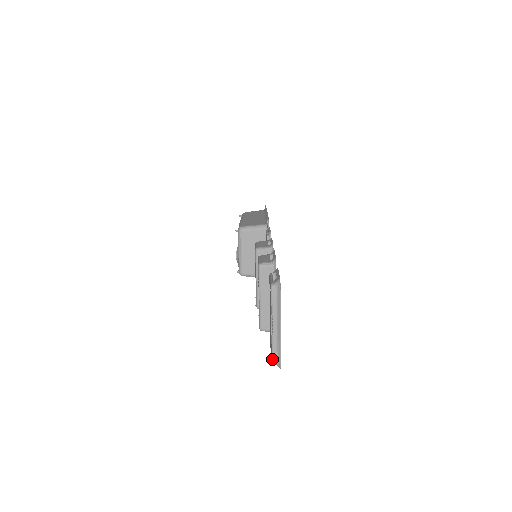
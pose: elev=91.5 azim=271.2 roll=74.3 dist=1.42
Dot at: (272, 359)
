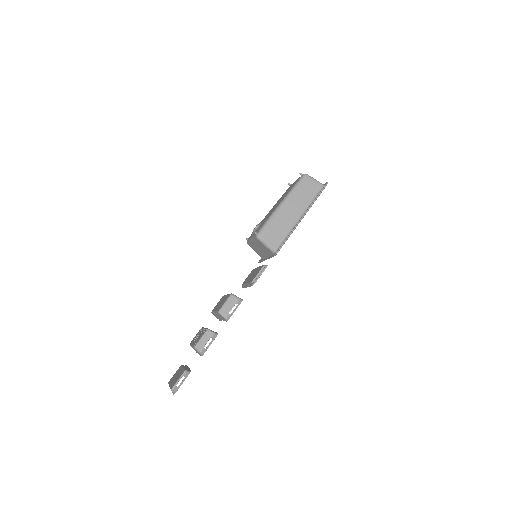
Dot at: (168, 383)
